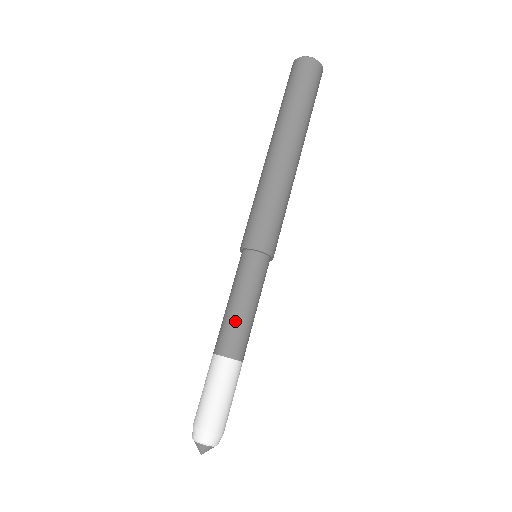
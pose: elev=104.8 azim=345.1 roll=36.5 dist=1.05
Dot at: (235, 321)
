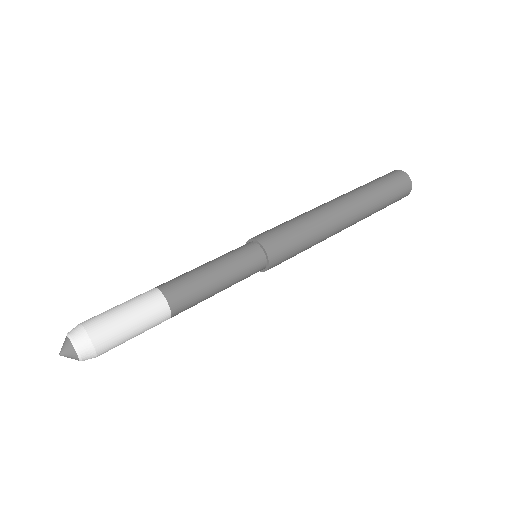
Dot at: (201, 282)
